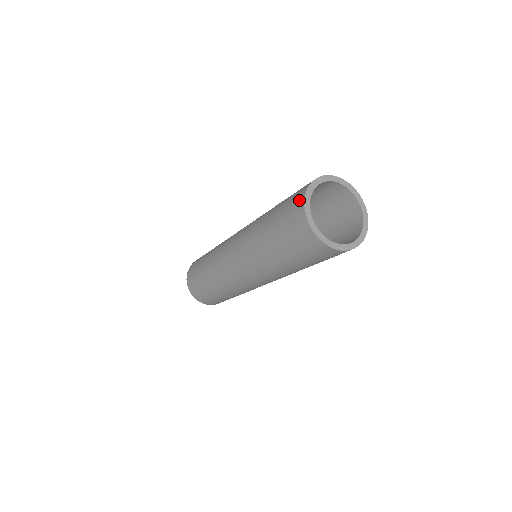
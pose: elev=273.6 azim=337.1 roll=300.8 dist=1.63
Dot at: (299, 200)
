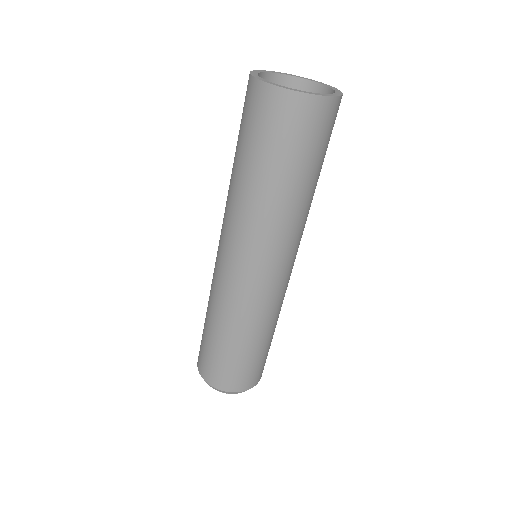
Dot at: (262, 94)
